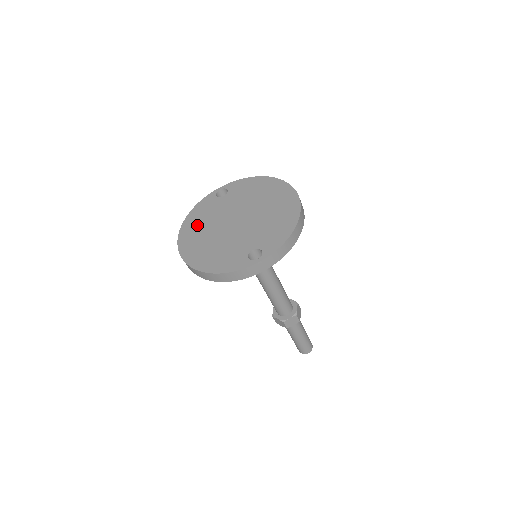
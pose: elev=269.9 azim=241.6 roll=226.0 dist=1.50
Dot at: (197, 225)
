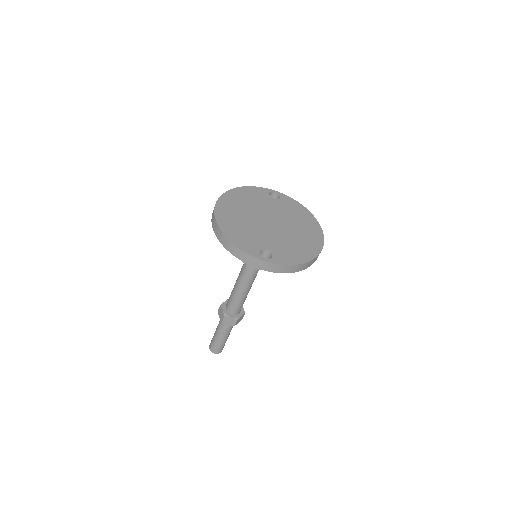
Dot at: (242, 199)
